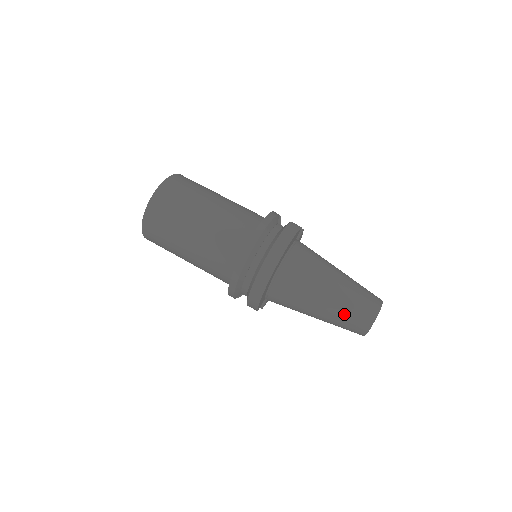
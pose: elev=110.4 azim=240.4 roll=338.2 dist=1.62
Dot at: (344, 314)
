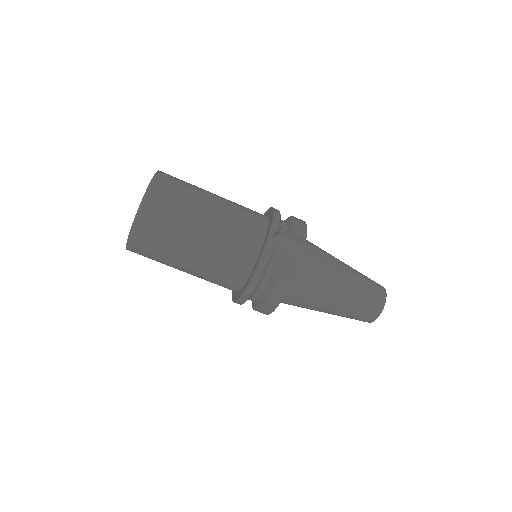
Dot at: occluded
